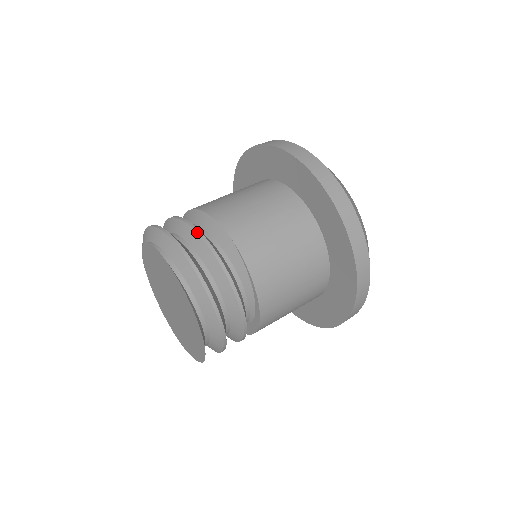
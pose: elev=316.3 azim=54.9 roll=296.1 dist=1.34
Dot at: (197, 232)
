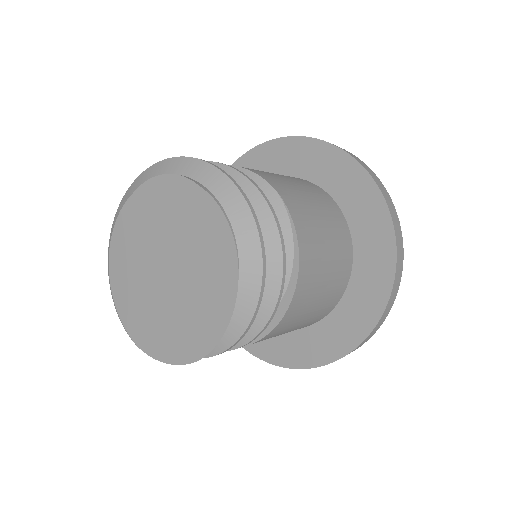
Dot at: (241, 172)
